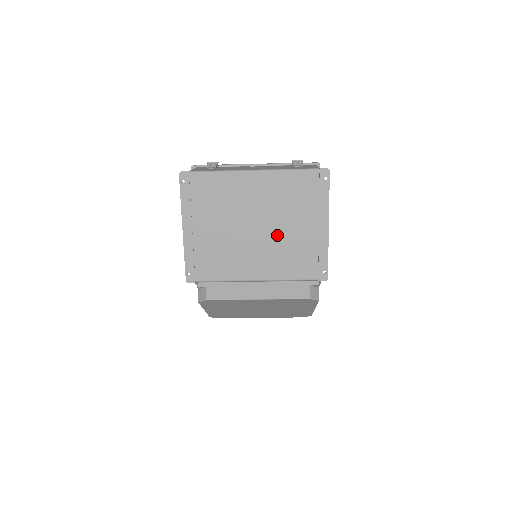
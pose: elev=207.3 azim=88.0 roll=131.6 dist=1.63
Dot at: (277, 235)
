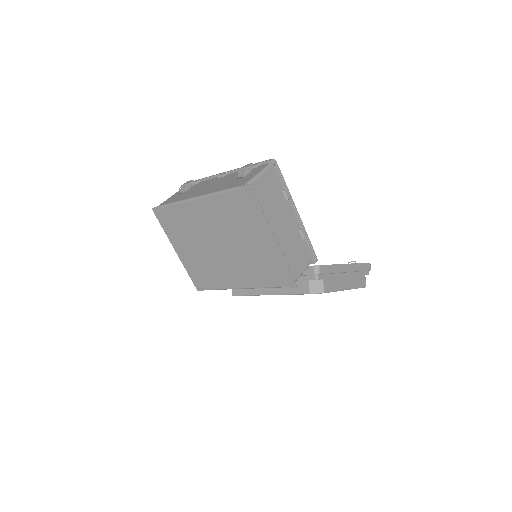
Dot at: (239, 250)
